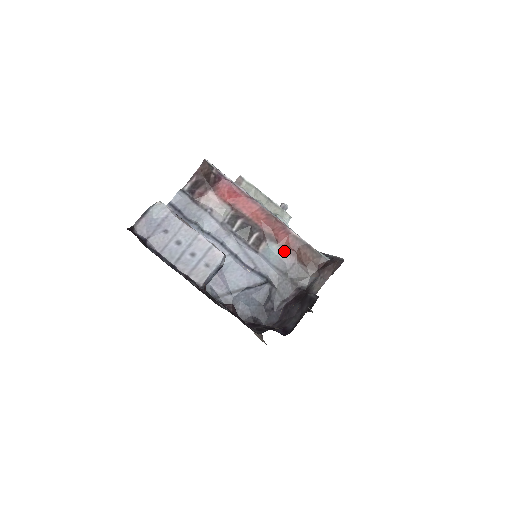
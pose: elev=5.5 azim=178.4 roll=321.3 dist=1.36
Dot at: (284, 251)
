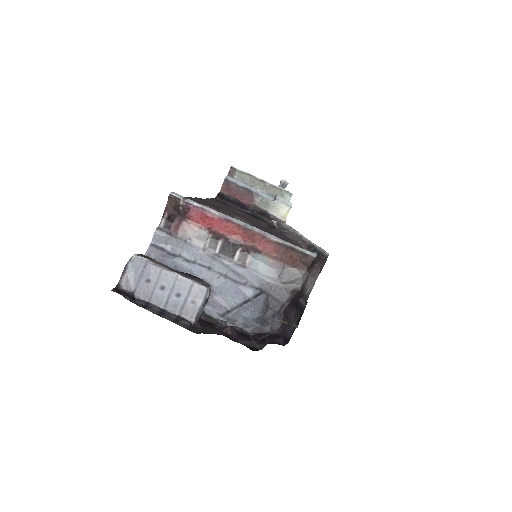
Dot at: (270, 259)
